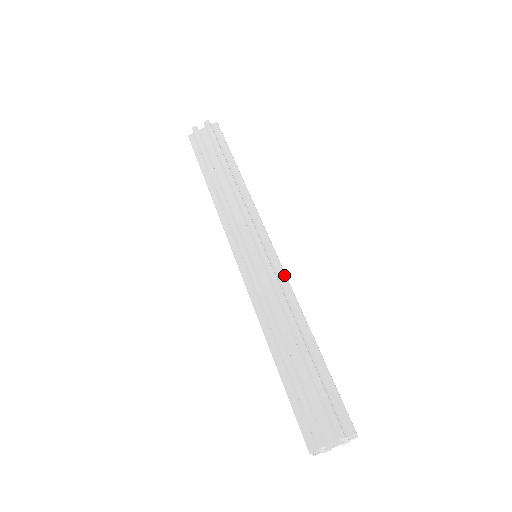
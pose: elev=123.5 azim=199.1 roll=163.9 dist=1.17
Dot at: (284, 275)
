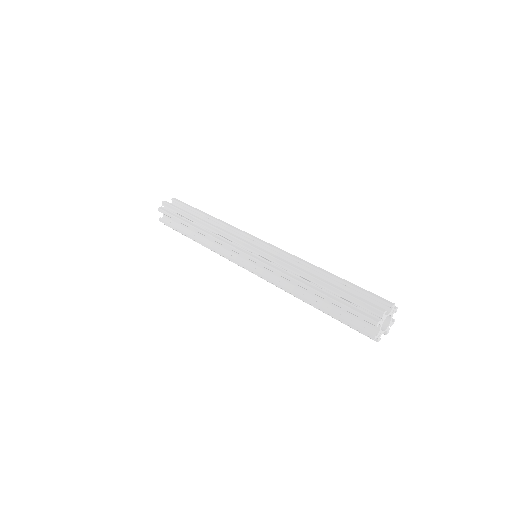
Dot at: occluded
